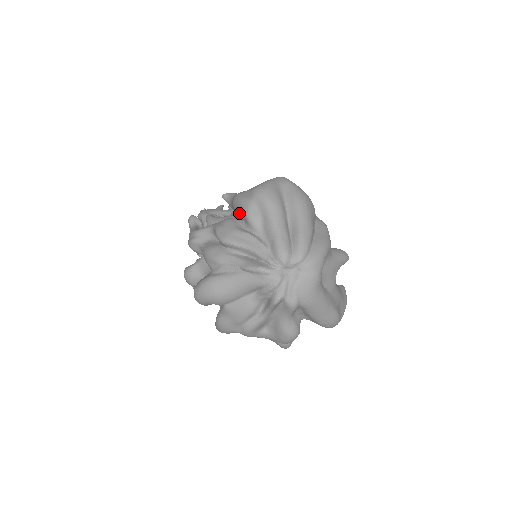
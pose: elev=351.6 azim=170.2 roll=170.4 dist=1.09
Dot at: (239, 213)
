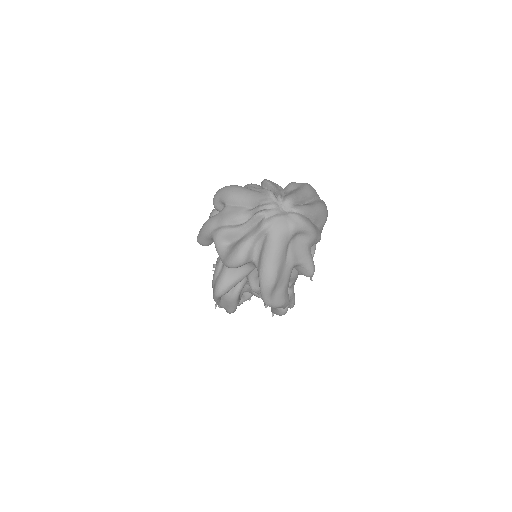
Dot at: occluded
